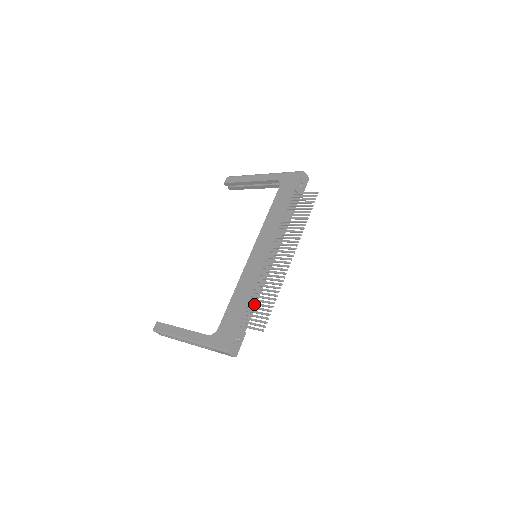
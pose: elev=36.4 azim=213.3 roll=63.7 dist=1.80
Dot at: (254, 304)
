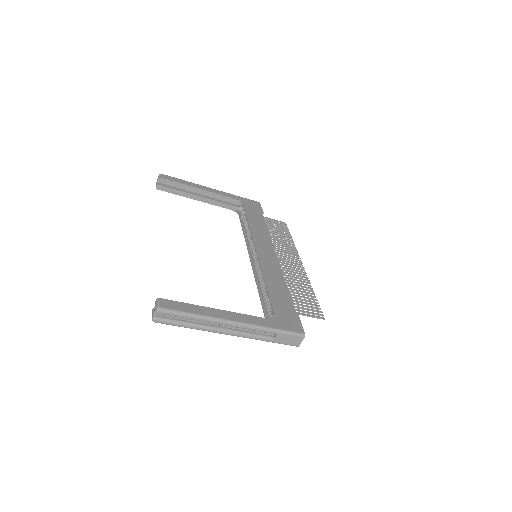
Dot at: (296, 295)
